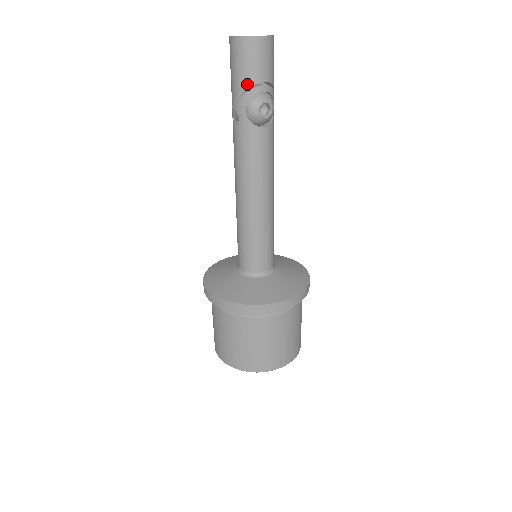
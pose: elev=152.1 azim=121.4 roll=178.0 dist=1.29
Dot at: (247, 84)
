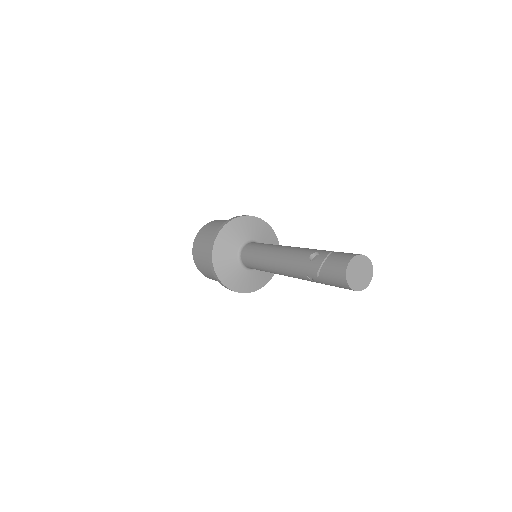
Dot at: occluded
